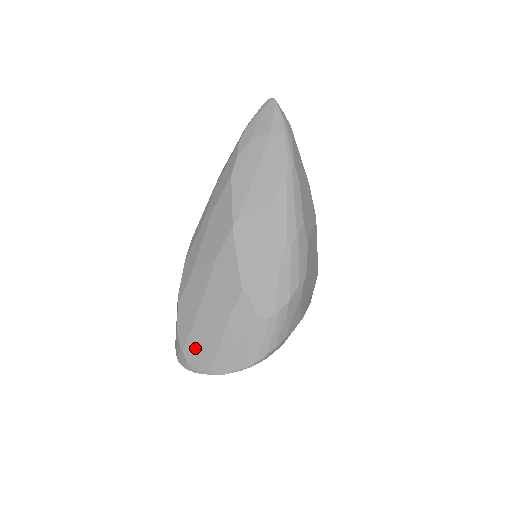
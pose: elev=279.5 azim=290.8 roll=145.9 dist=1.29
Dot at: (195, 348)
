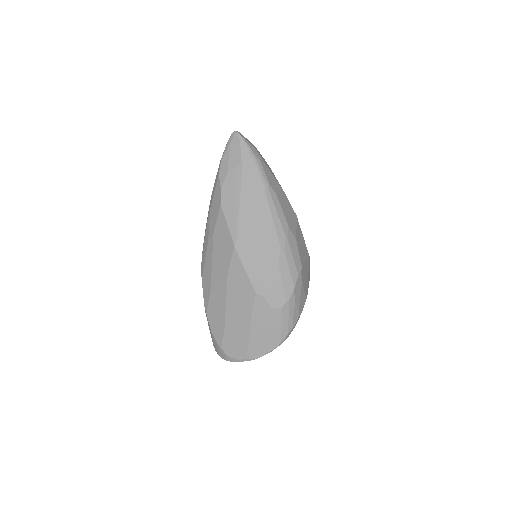
Dot at: (231, 344)
